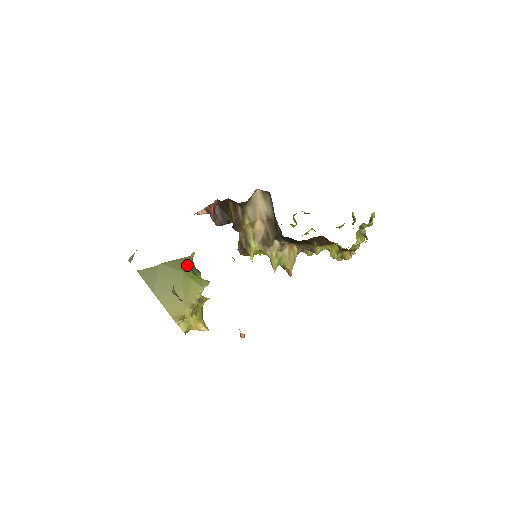
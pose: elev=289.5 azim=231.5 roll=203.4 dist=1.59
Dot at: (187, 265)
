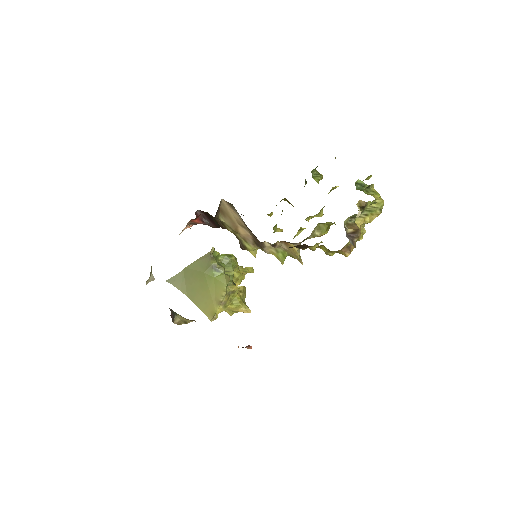
Dot at: (208, 263)
